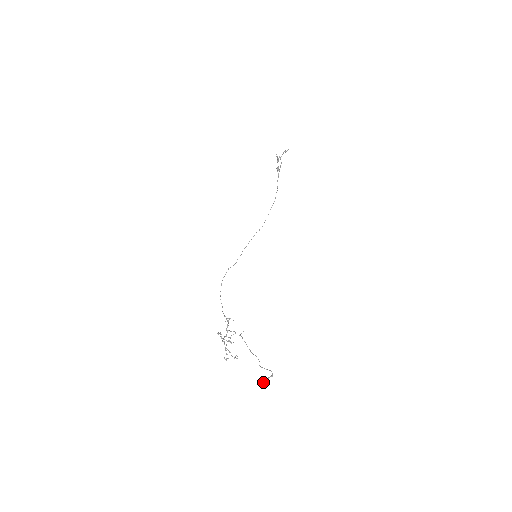
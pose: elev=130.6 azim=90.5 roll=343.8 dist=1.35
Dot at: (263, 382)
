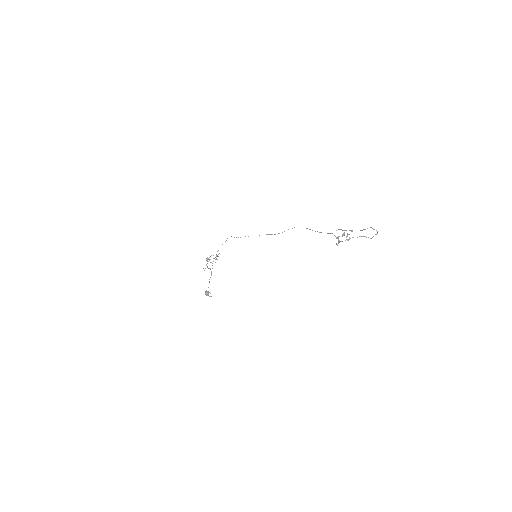
Dot at: occluded
